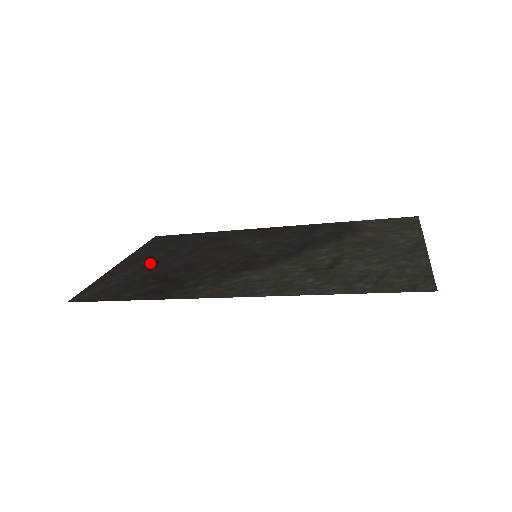
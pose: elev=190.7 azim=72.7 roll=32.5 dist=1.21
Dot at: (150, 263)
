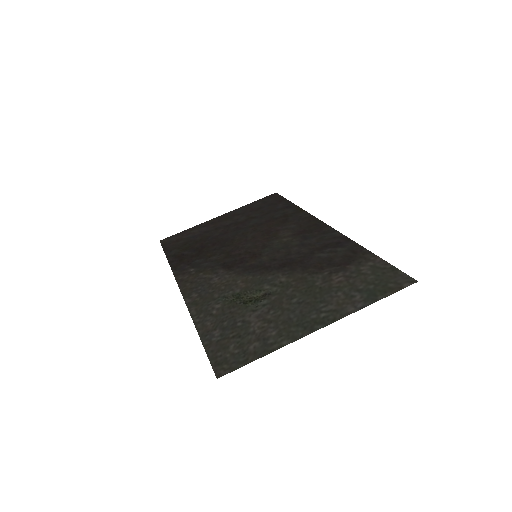
Dot at: (224, 226)
